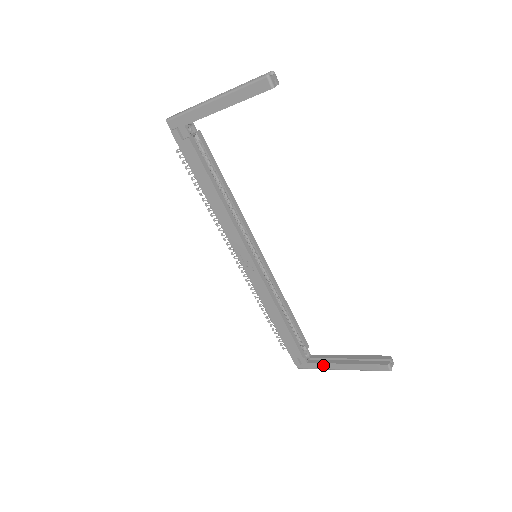
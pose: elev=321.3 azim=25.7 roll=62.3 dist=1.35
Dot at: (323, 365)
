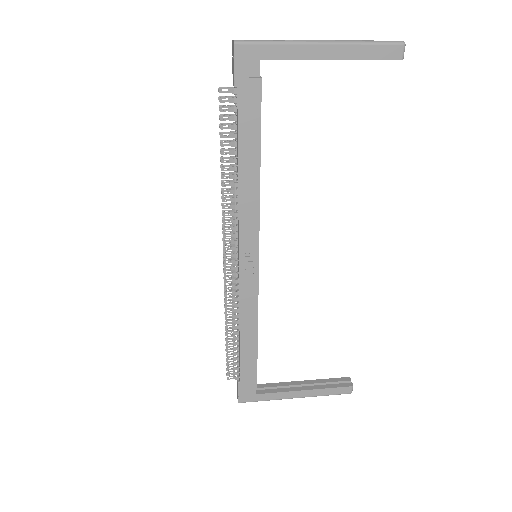
Dot at: (276, 395)
